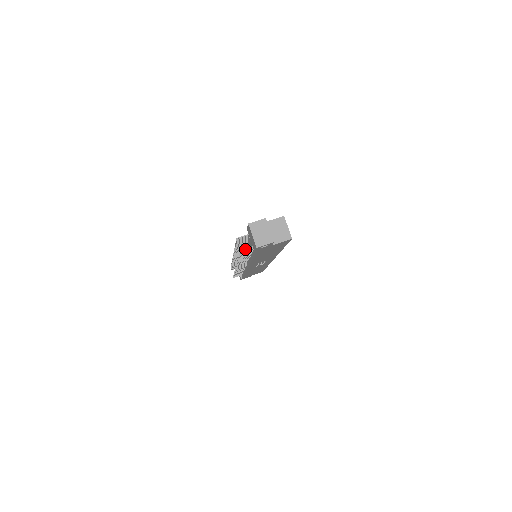
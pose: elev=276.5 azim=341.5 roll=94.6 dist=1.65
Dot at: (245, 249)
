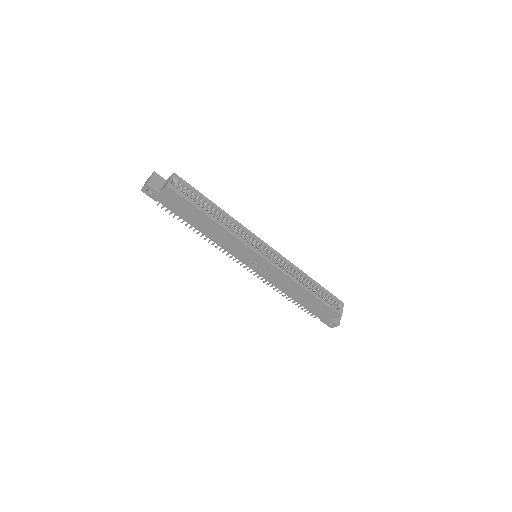
Dot at: (158, 203)
